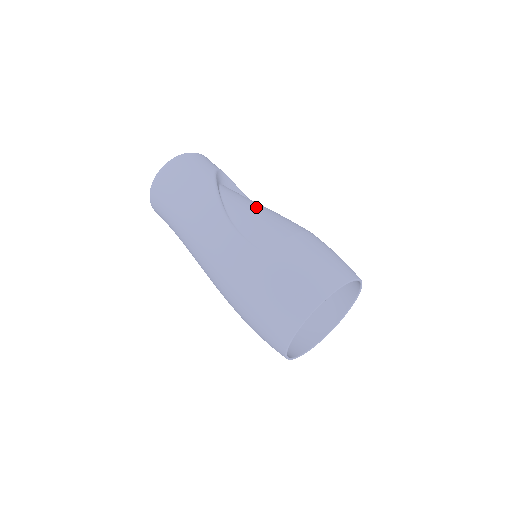
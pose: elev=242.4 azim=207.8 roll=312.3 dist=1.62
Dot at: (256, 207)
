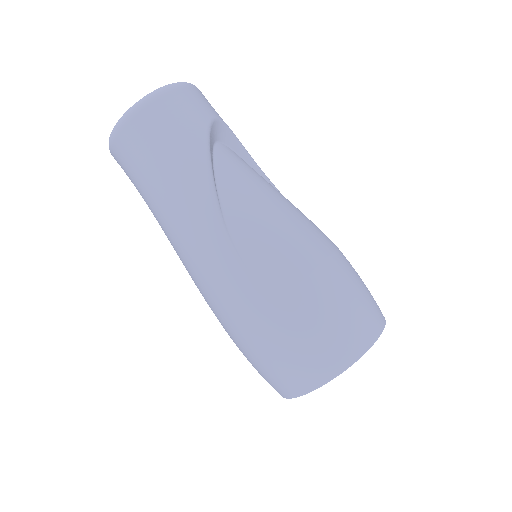
Dot at: (265, 207)
